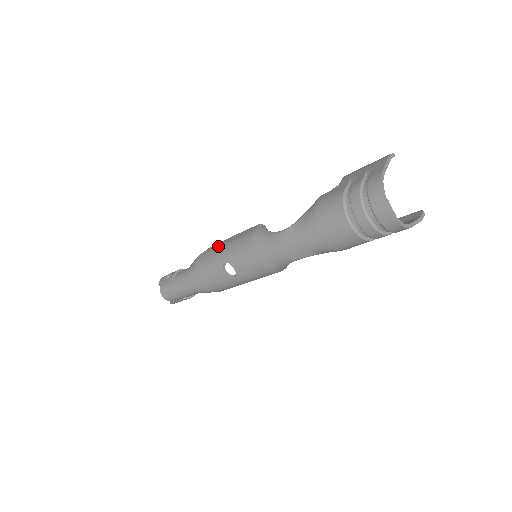
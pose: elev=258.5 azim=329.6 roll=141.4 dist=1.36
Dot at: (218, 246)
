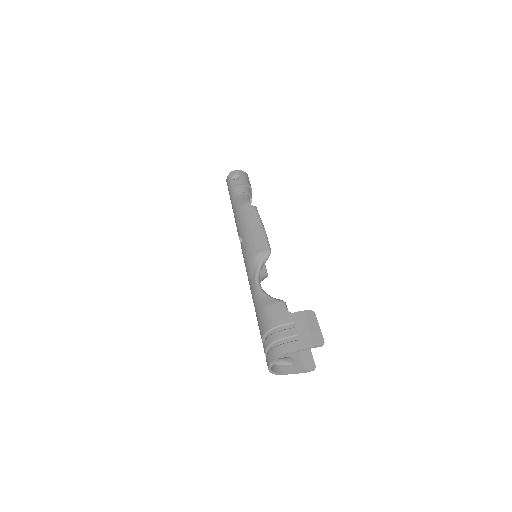
Dot at: (252, 220)
